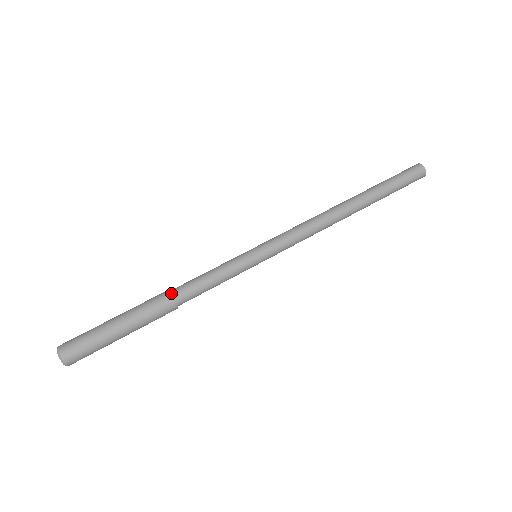
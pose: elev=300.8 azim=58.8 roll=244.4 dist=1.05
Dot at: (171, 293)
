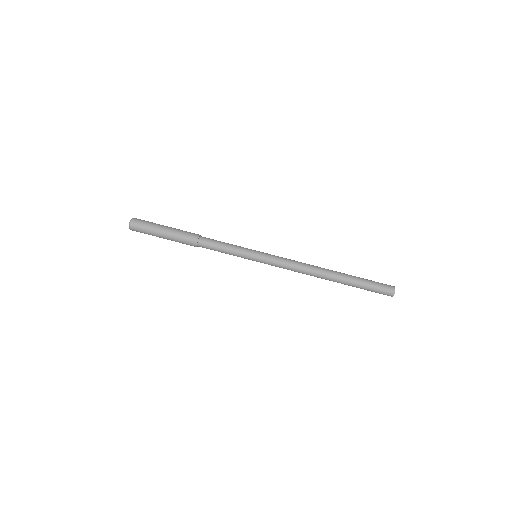
Dot at: (198, 241)
